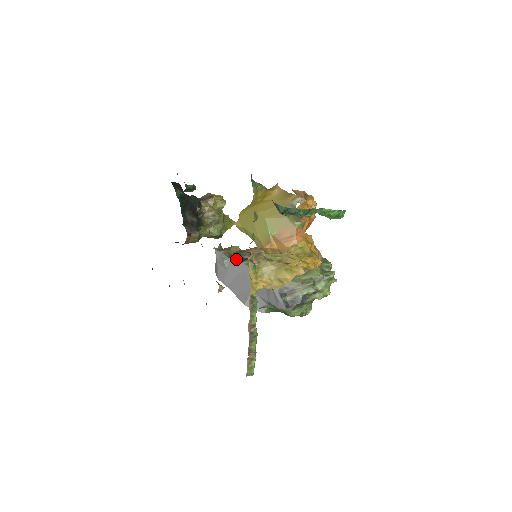
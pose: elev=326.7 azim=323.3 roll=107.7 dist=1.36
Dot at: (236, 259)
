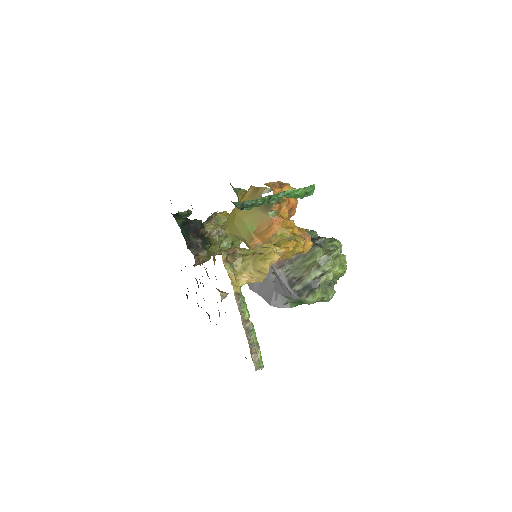
Dot at: occluded
